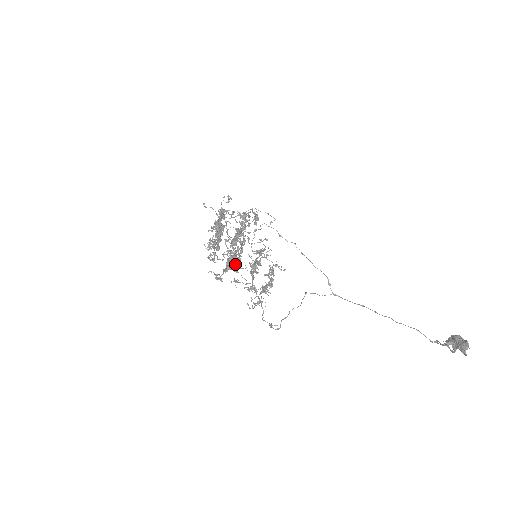
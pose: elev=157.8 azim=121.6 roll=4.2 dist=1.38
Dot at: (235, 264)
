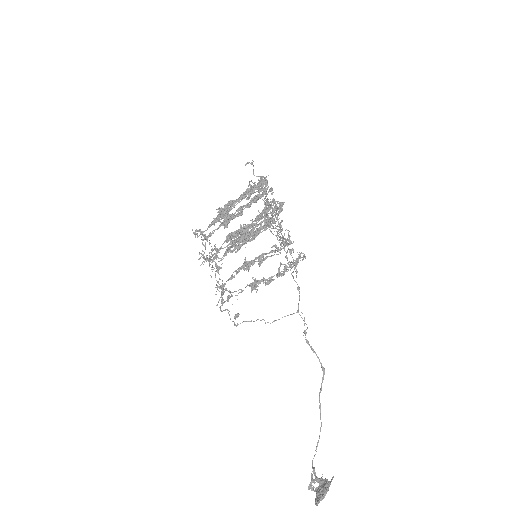
Dot at: (224, 255)
